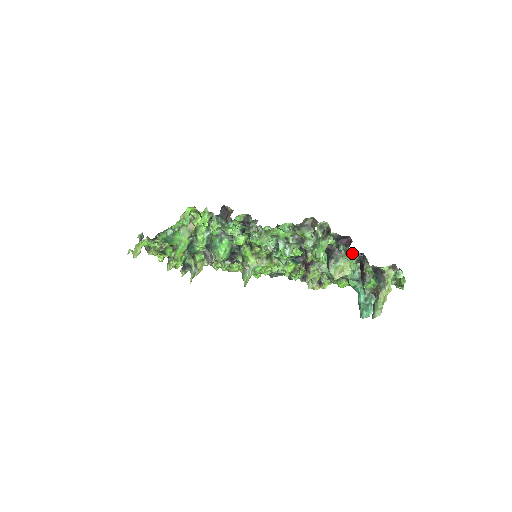
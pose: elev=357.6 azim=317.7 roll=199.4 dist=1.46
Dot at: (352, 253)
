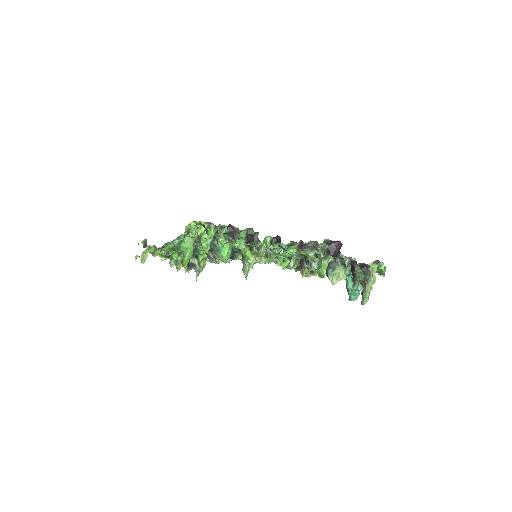
Dot at: (343, 255)
